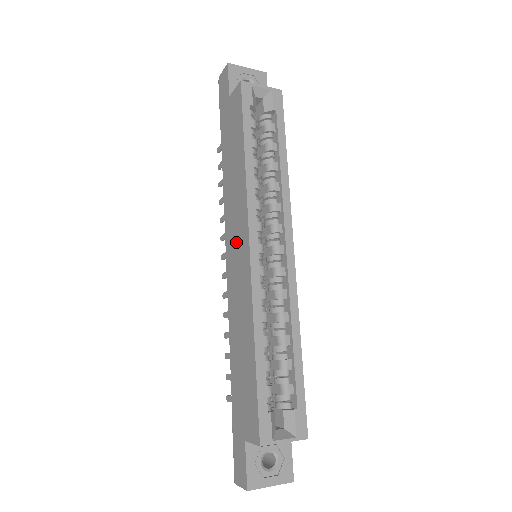
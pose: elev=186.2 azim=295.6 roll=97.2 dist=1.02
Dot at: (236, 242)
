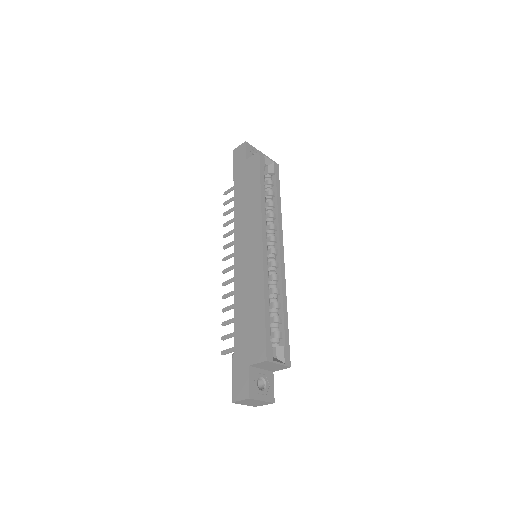
Dot at: (248, 242)
